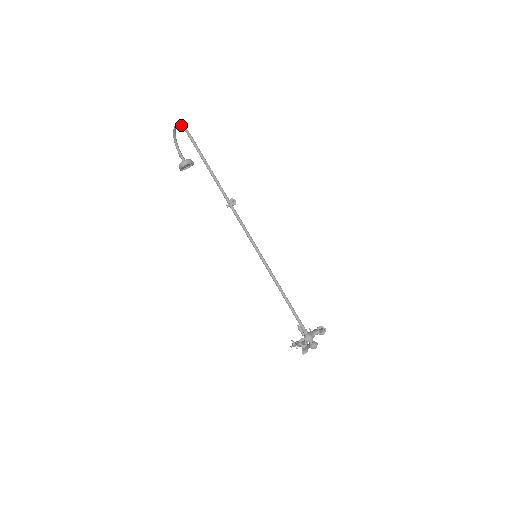
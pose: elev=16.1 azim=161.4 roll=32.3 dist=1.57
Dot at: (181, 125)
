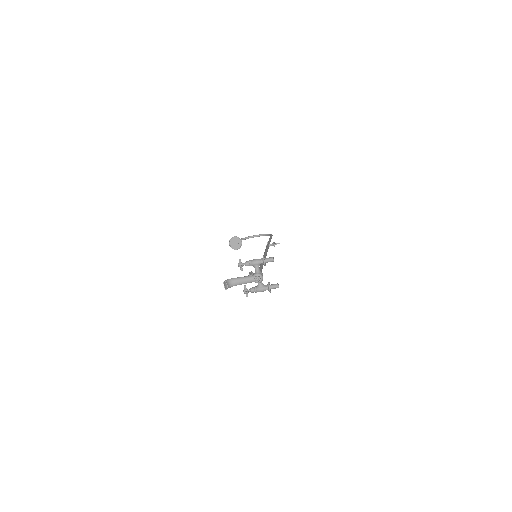
Dot at: occluded
